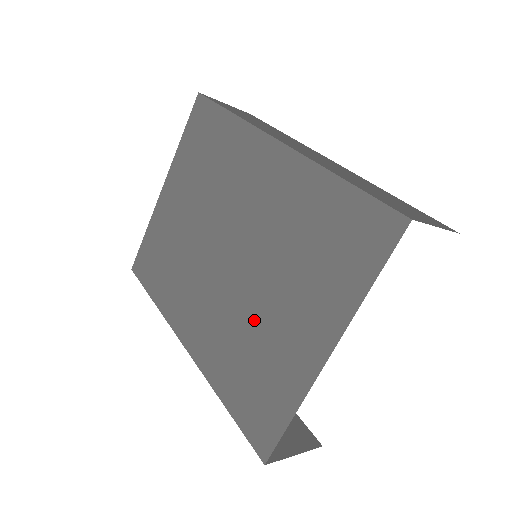
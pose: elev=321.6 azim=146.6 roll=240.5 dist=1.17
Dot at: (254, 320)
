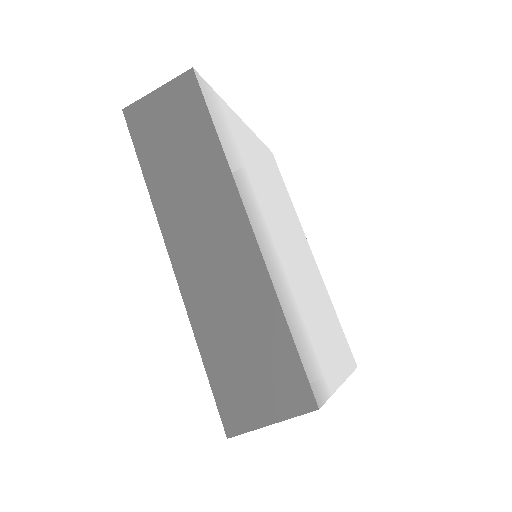
Dot at: occluded
